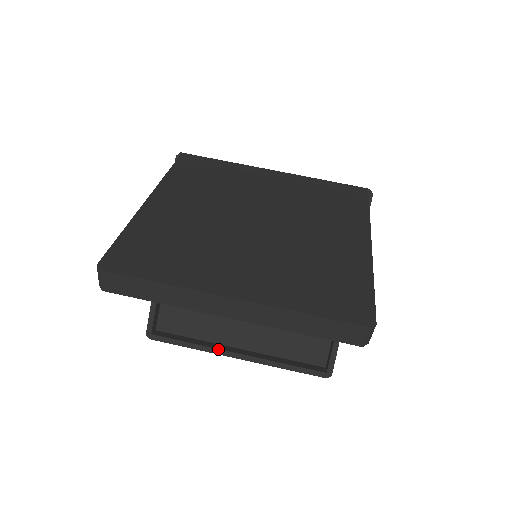
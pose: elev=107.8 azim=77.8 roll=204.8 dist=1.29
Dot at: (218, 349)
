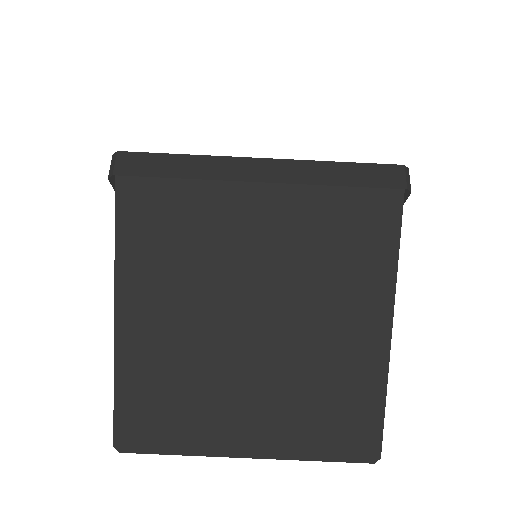
Dot at: occluded
